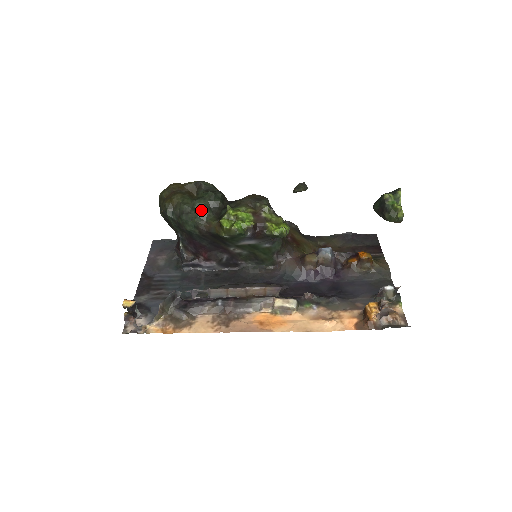
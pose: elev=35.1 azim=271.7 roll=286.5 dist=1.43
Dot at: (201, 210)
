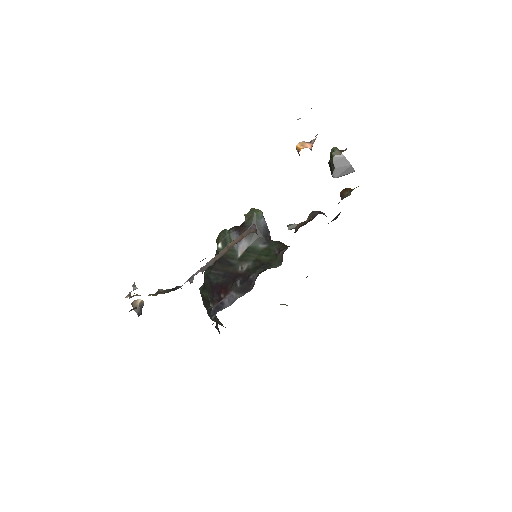
Dot at: occluded
